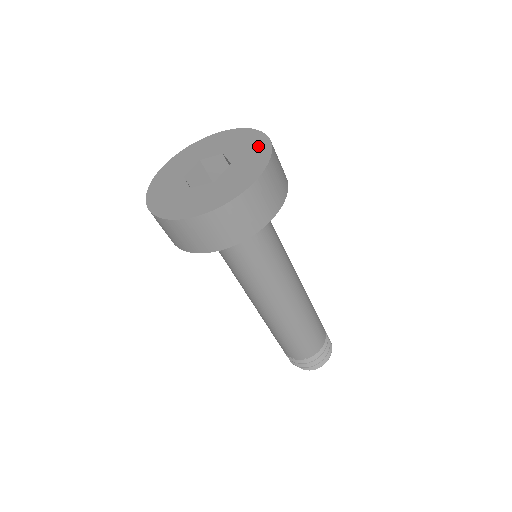
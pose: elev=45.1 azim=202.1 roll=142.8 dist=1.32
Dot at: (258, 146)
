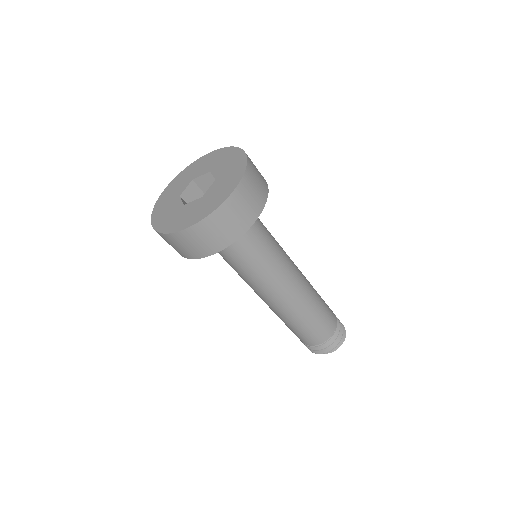
Dot at: (213, 156)
